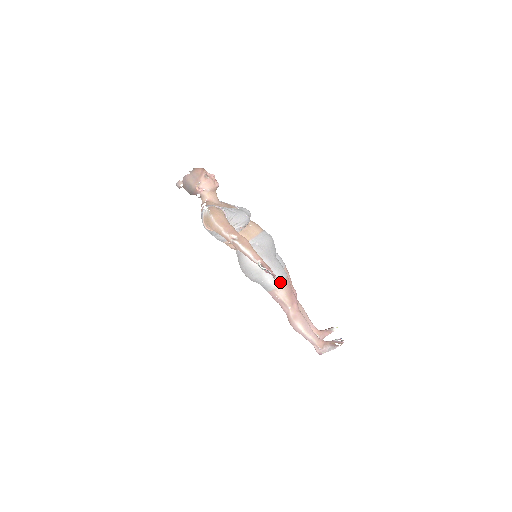
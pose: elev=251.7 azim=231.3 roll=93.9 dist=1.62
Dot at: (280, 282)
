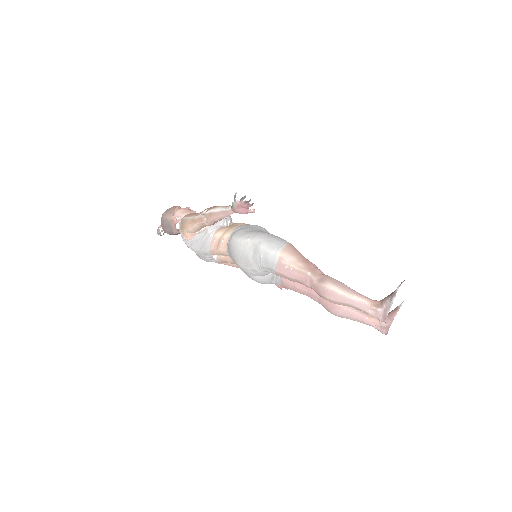
Dot at: (282, 247)
